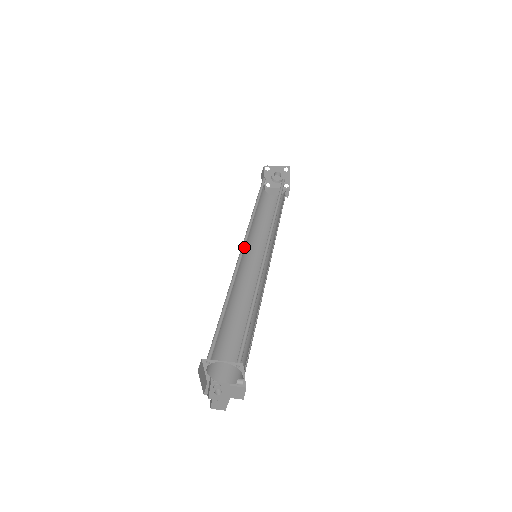
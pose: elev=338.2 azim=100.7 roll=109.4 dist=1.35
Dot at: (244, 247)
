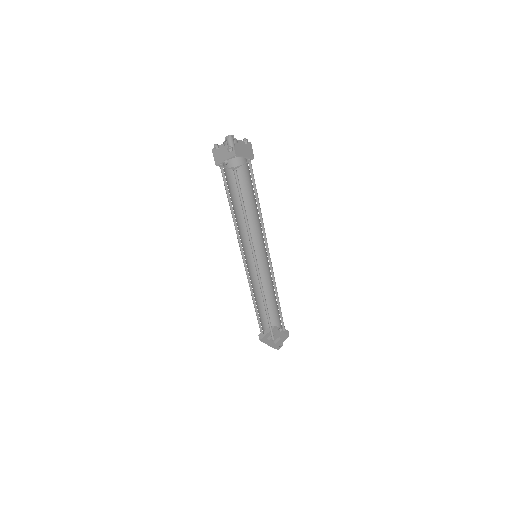
Dot at: (256, 263)
